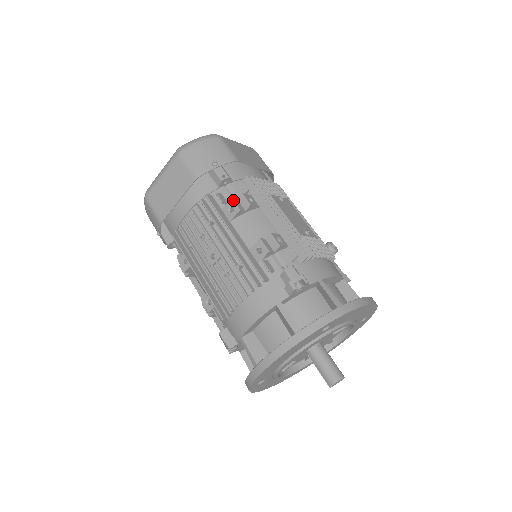
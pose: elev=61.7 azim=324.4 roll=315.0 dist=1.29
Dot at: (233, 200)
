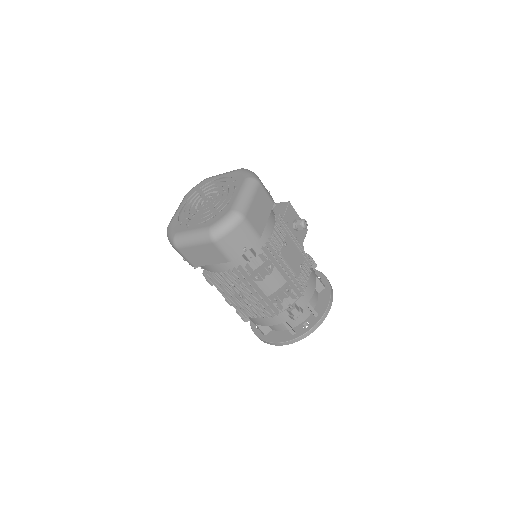
Dot at: (259, 274)
